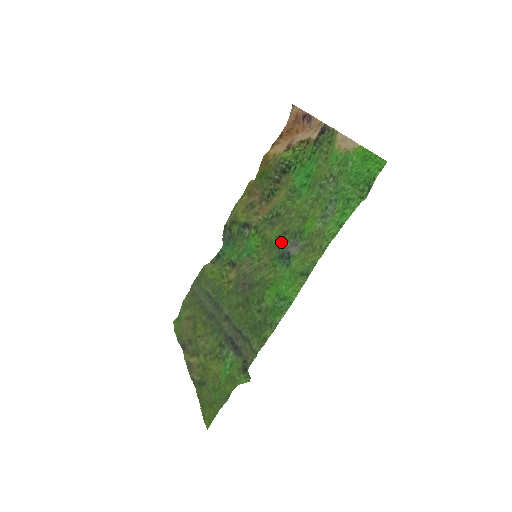
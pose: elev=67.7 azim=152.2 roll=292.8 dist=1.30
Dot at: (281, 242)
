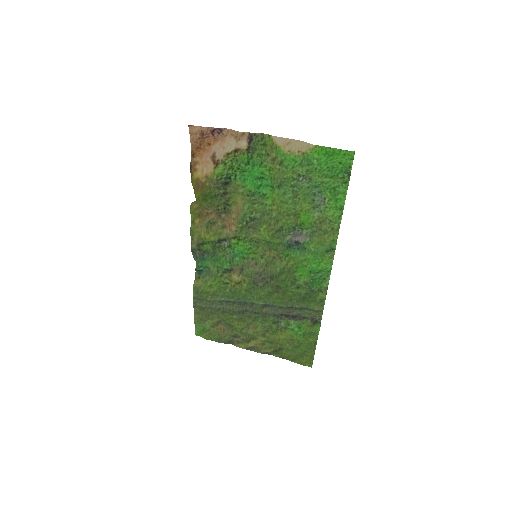
Dot at: (280, 238)
